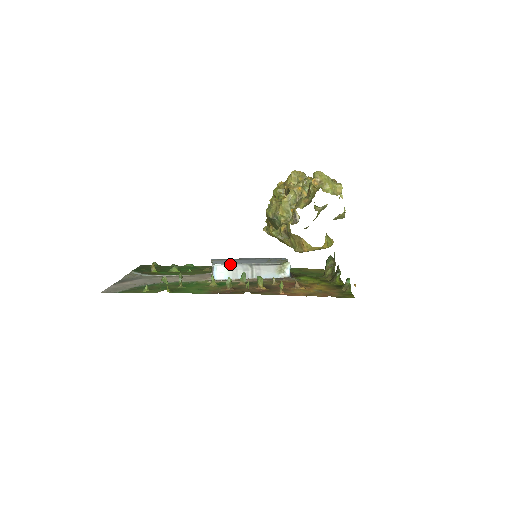
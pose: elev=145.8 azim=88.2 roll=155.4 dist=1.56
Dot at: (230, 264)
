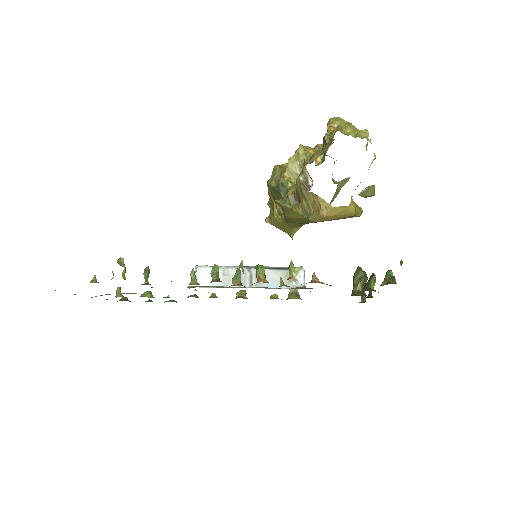
Dot at: occluded
